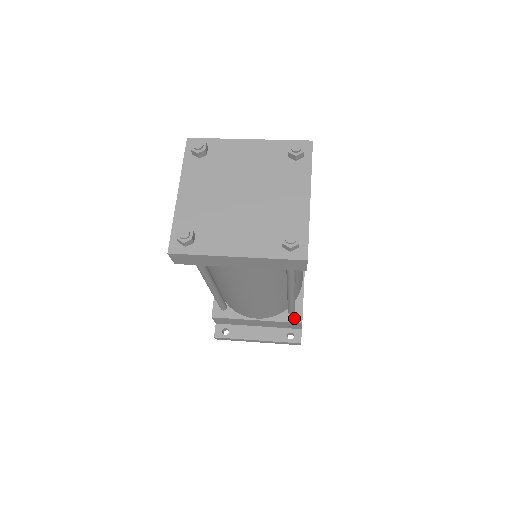
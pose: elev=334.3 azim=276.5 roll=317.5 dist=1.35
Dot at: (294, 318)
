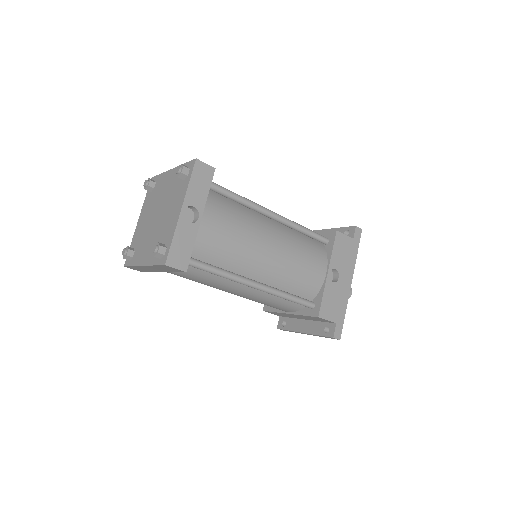
Dot at: (313, 312)
